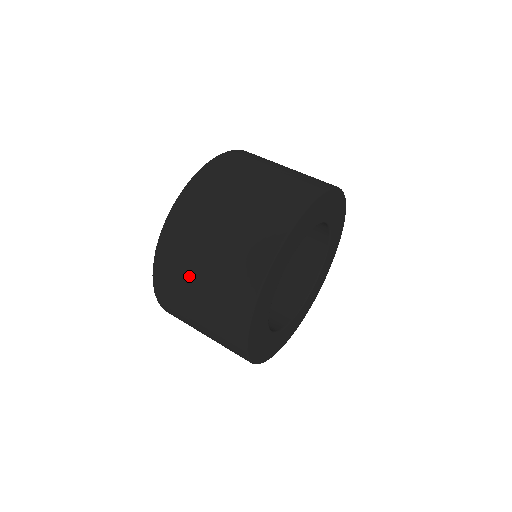
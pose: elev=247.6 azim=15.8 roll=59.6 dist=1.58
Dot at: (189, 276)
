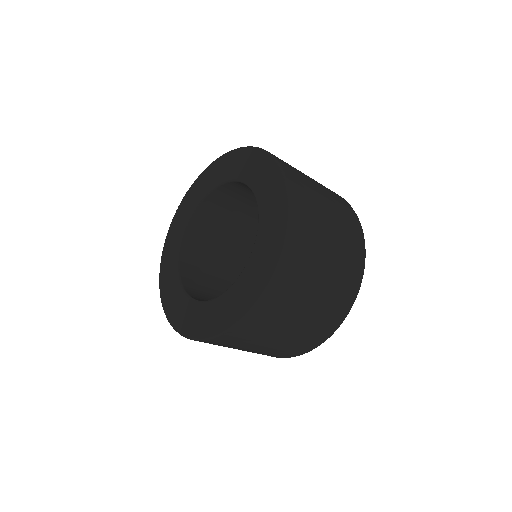
Dot at: (257, 343)
